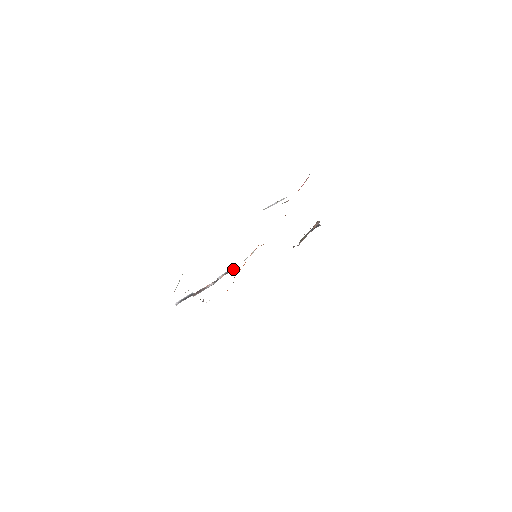
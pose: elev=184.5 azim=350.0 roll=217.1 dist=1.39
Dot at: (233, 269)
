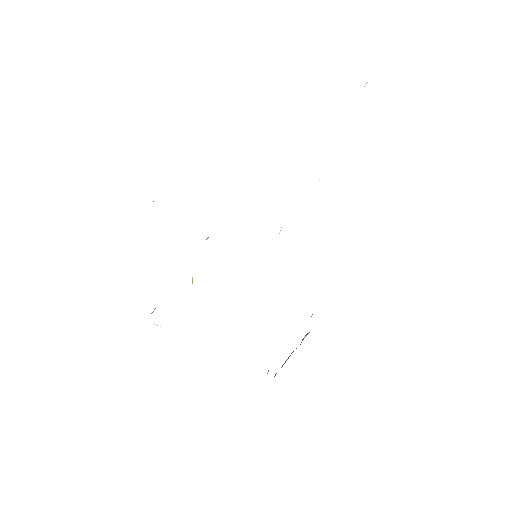
Dot at: occluded
